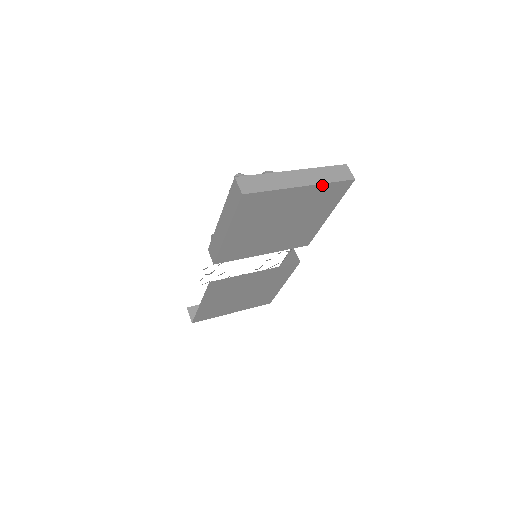
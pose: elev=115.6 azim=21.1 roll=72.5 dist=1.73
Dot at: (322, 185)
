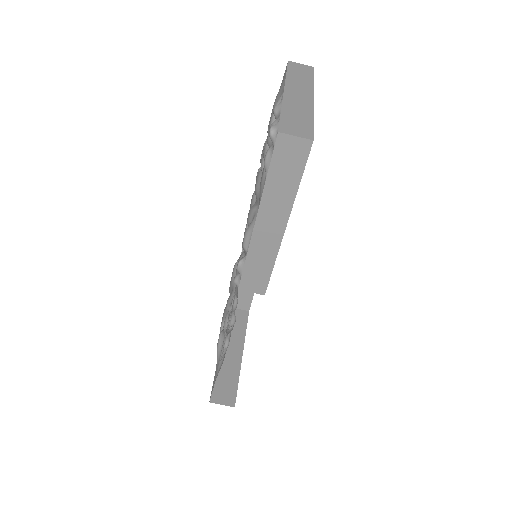
Dot at: occluded
